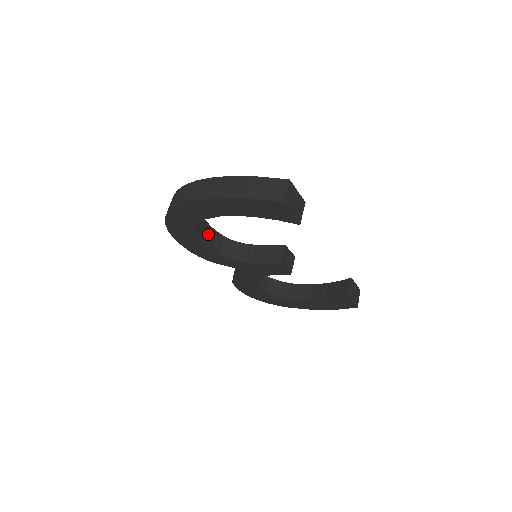
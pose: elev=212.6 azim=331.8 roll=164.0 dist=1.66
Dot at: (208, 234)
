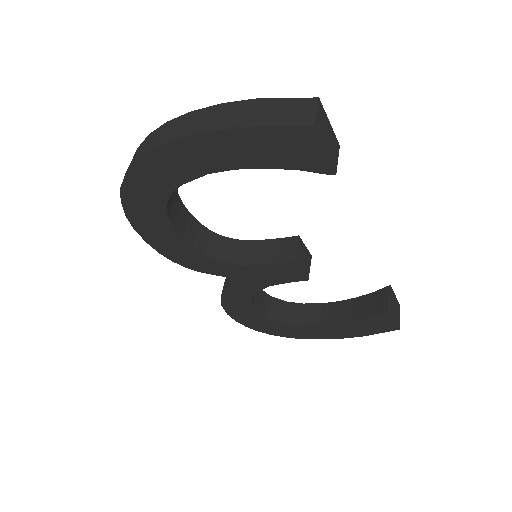
Dot at: (186, 223)
